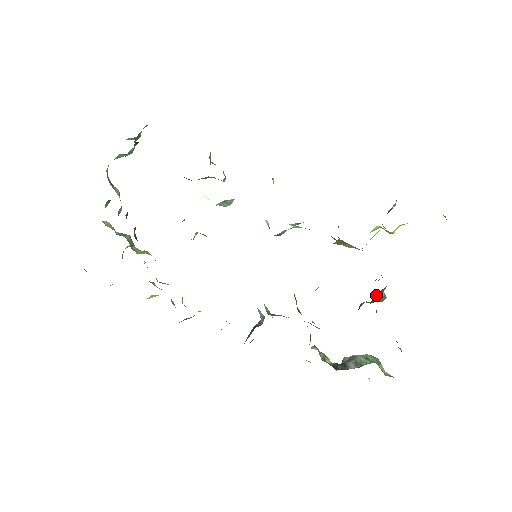
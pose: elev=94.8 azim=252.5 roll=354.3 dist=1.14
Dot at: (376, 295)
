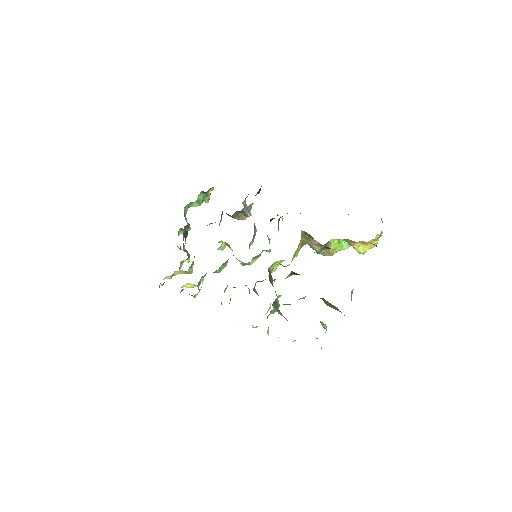
Dot at: occluded
